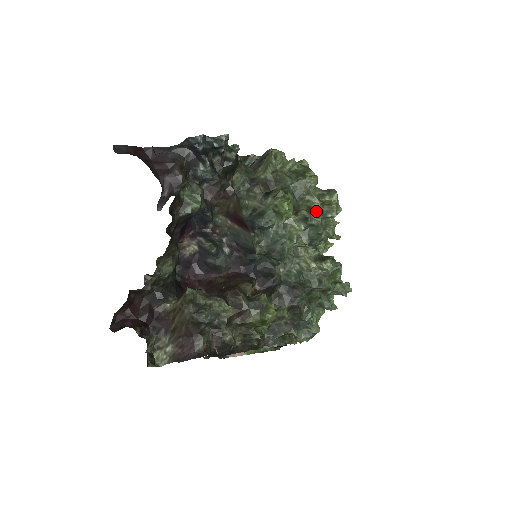
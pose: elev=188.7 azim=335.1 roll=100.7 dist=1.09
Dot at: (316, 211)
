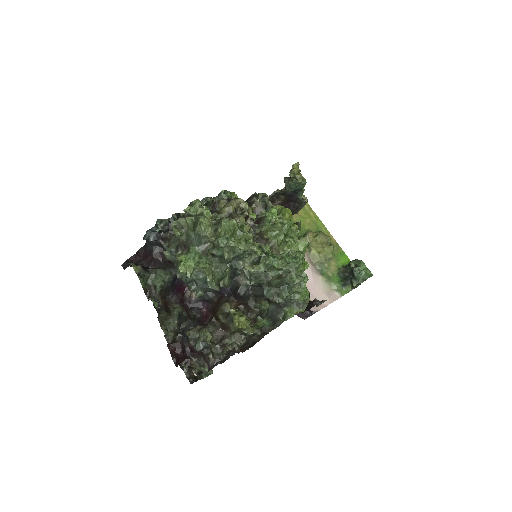
Dot at: (216, 246)
